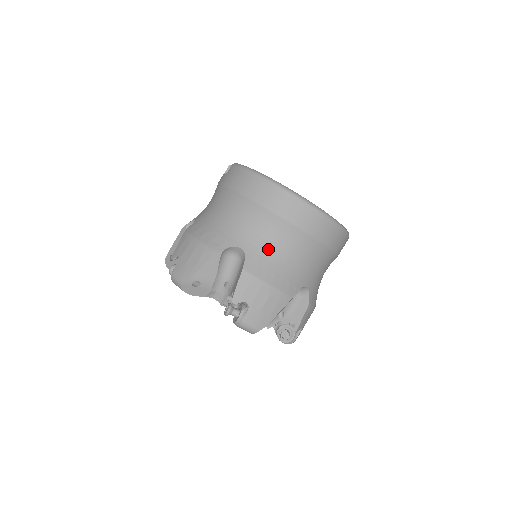
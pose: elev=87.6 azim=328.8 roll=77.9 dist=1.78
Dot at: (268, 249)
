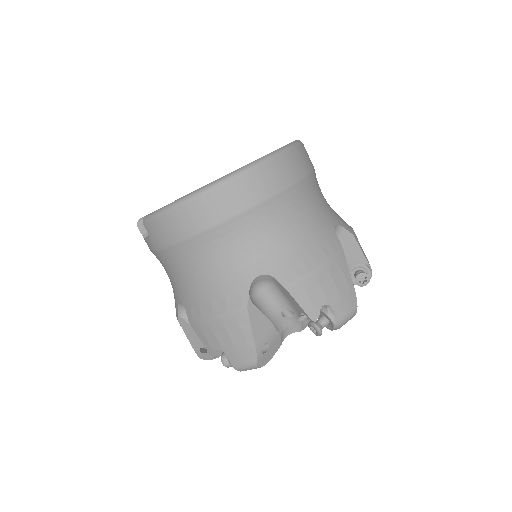
Dot at: (278, 245)
